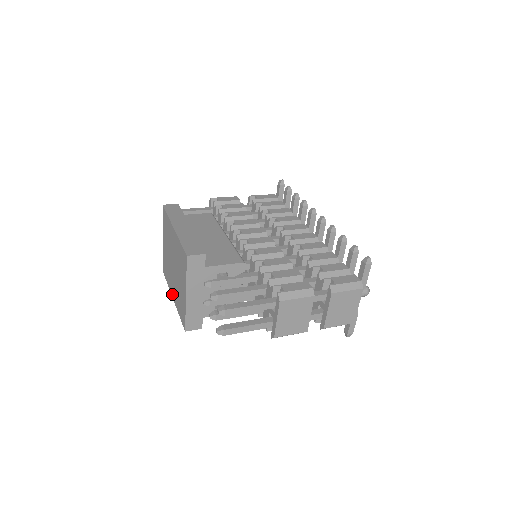
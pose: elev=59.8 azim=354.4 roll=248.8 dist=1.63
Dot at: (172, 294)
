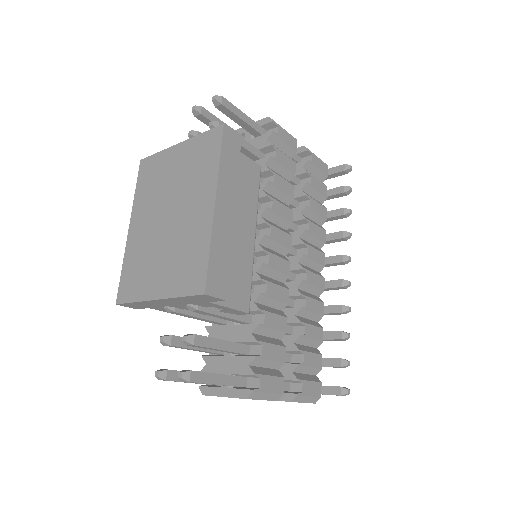
Dot at: (133, 222)
